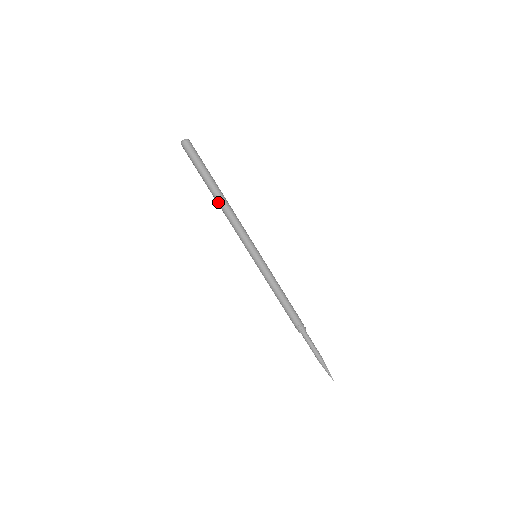
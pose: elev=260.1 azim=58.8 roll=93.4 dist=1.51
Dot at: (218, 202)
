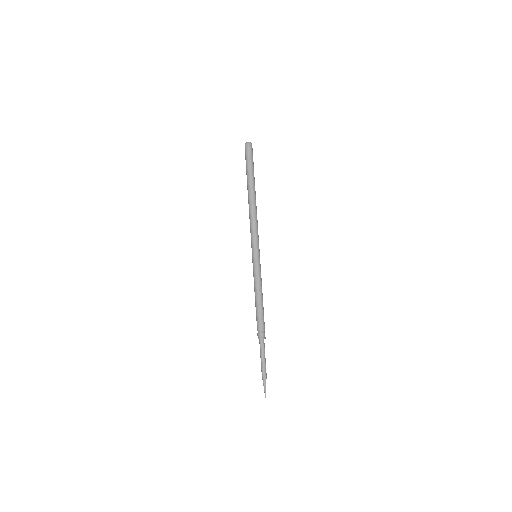
Dot at: (249, 199)
